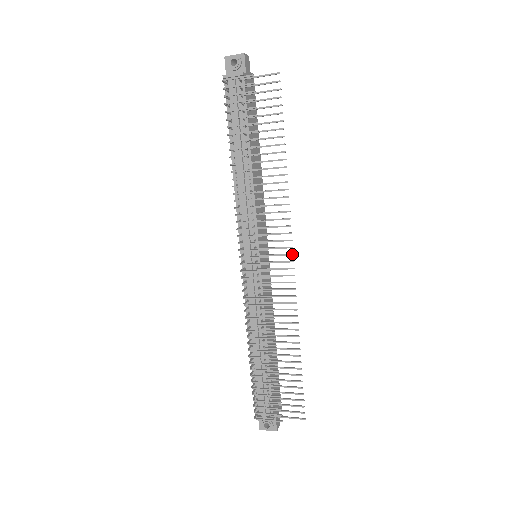
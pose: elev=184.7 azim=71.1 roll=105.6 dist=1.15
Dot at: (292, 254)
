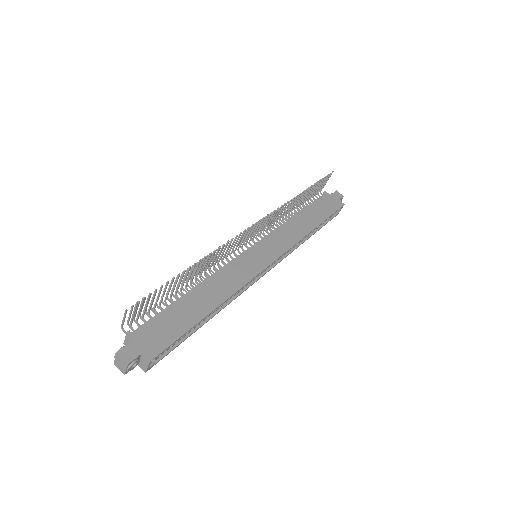
Dot at: (260, 219)
